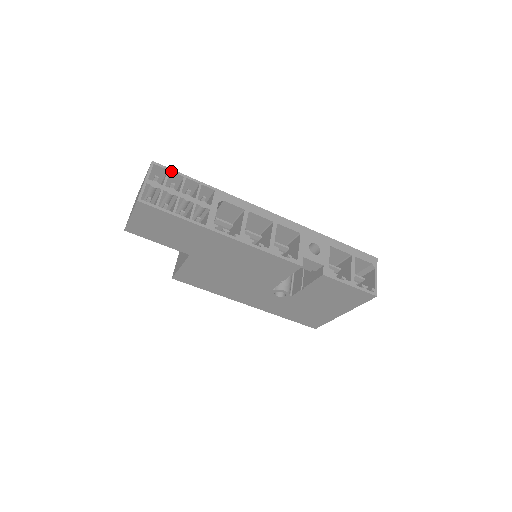
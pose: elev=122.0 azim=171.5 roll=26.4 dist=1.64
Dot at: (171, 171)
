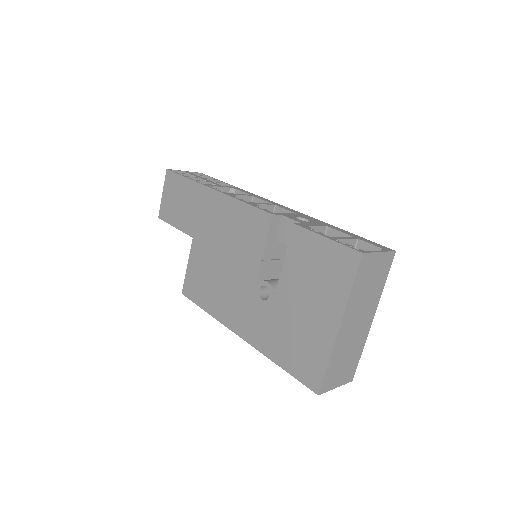
Dot at: (210, 177)
